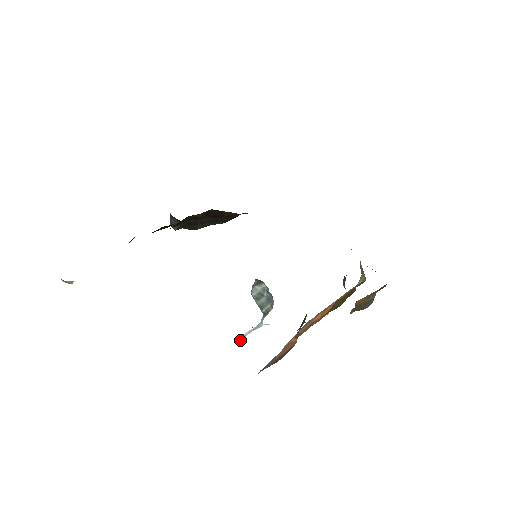
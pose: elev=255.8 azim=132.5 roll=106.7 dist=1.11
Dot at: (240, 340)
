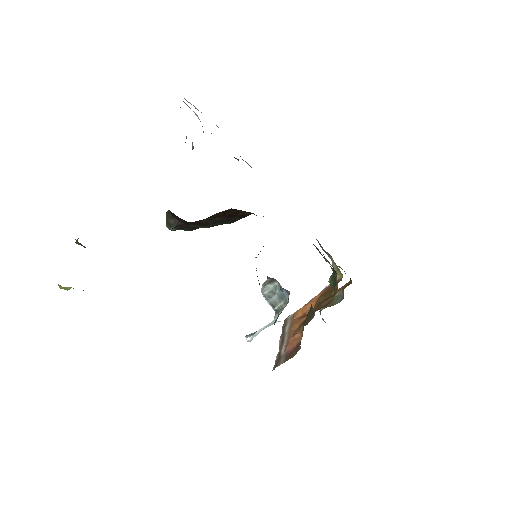
Dot at: (250, 339)
